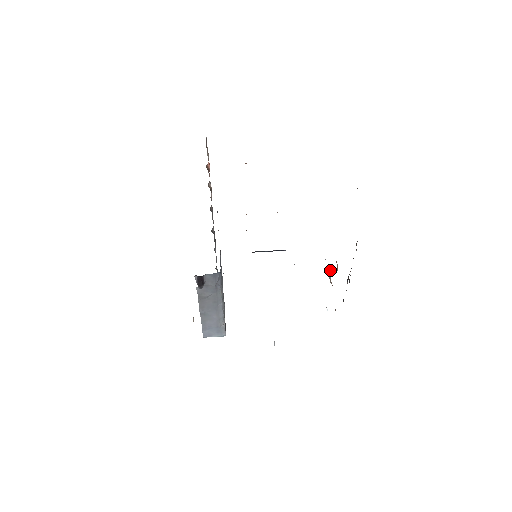
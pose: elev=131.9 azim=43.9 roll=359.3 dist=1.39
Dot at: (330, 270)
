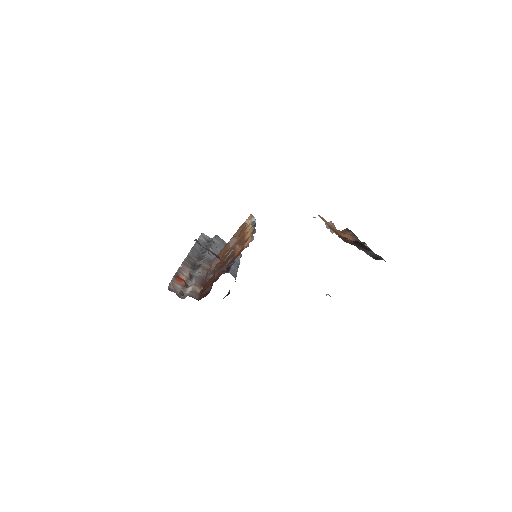
Dot at: occluded
